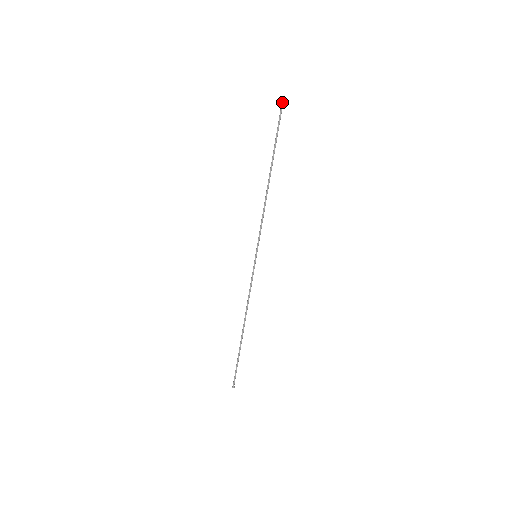
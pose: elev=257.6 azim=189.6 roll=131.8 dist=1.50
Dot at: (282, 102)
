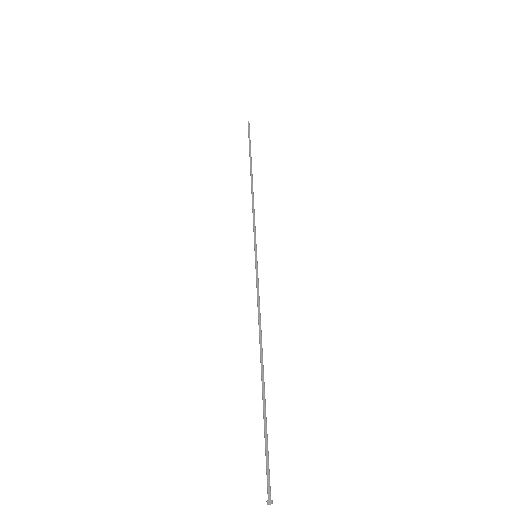
Dot at: (248, 122)
